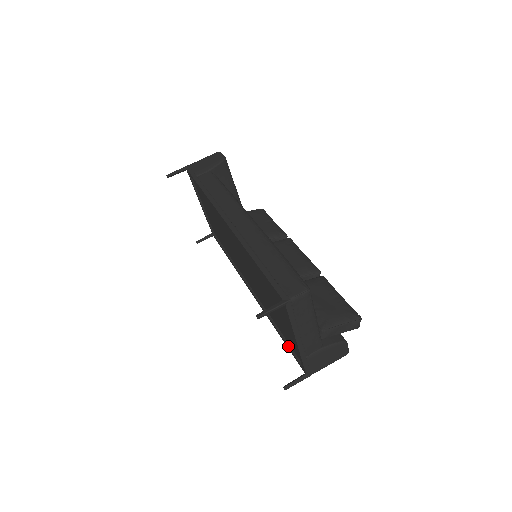
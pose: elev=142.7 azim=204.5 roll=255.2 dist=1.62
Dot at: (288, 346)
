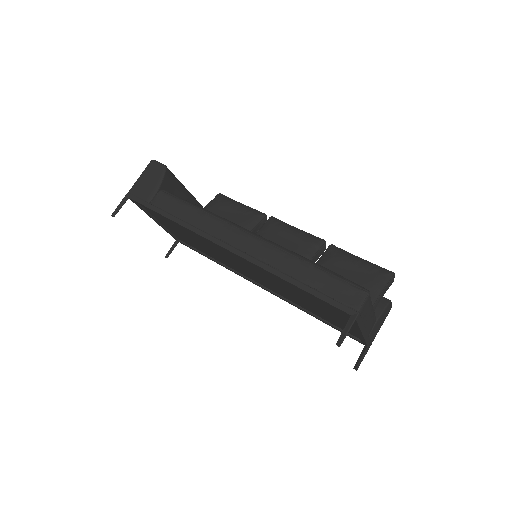
Dot at: (335, 328)
